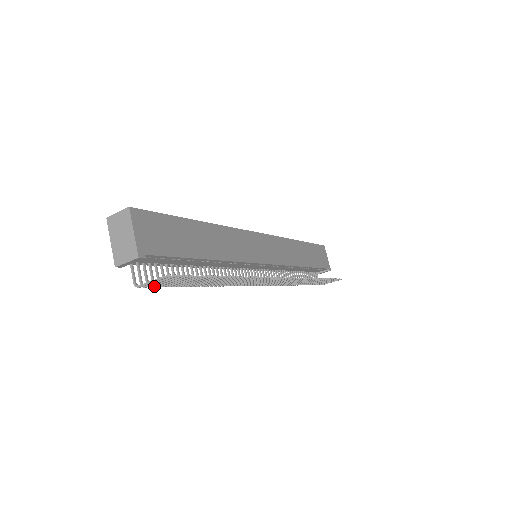
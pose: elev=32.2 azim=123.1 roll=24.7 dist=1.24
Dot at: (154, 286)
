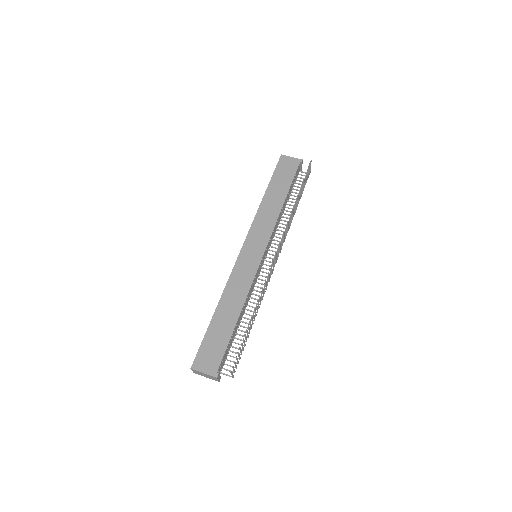
Dot at: occluded
